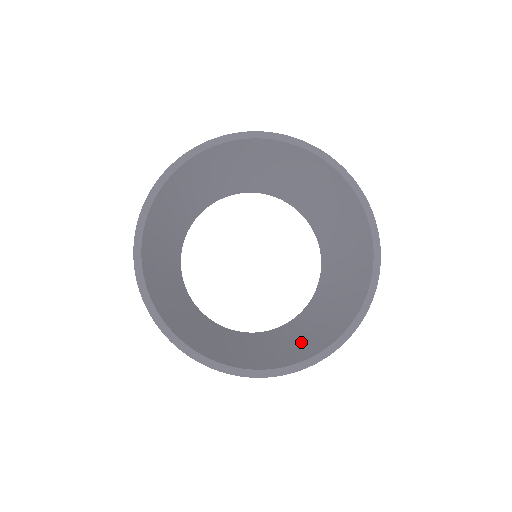
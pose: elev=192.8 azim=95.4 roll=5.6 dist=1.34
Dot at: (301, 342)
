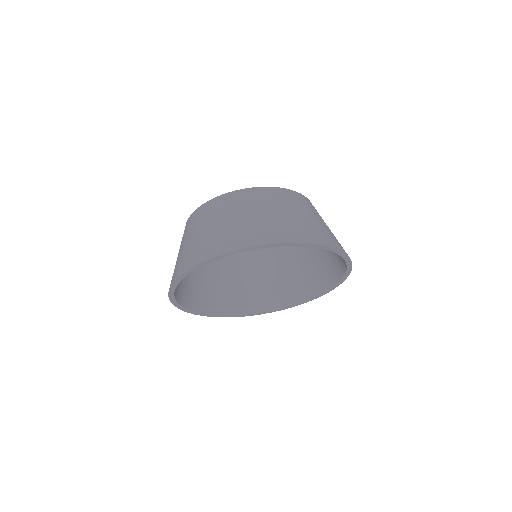
Dot at: (277, 285)
